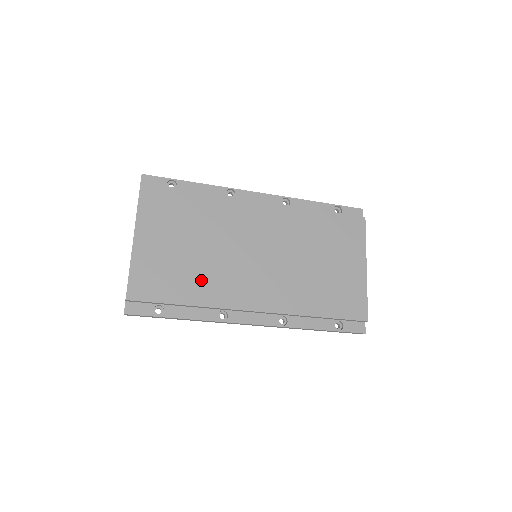
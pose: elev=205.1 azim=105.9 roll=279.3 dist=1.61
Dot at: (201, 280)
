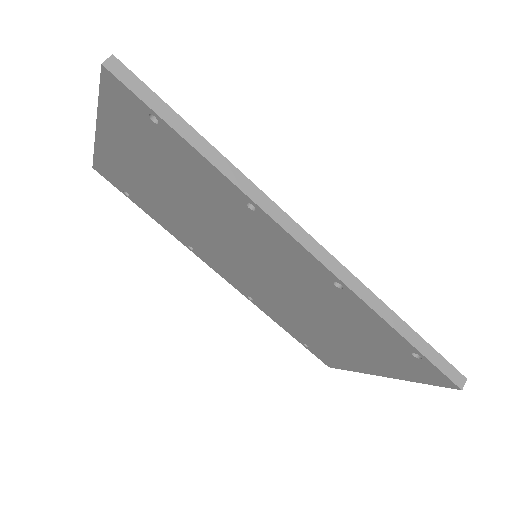
Dot at: occluded
